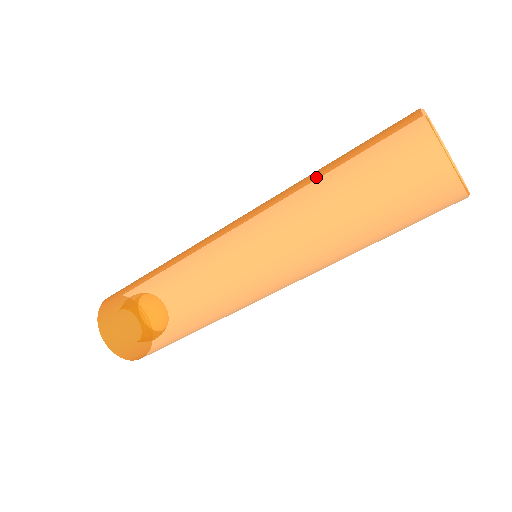
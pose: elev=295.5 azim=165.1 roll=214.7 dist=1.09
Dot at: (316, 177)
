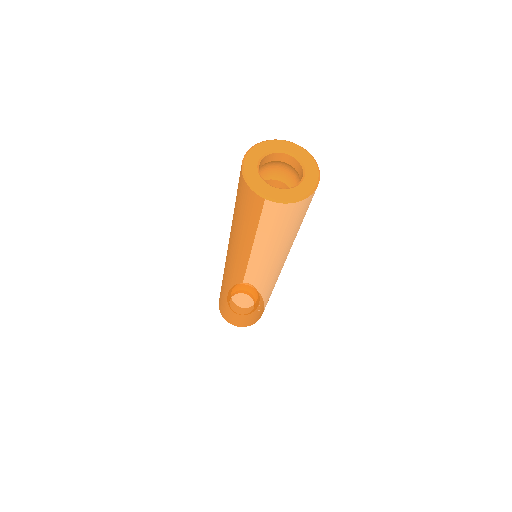
Dot at: occluded
